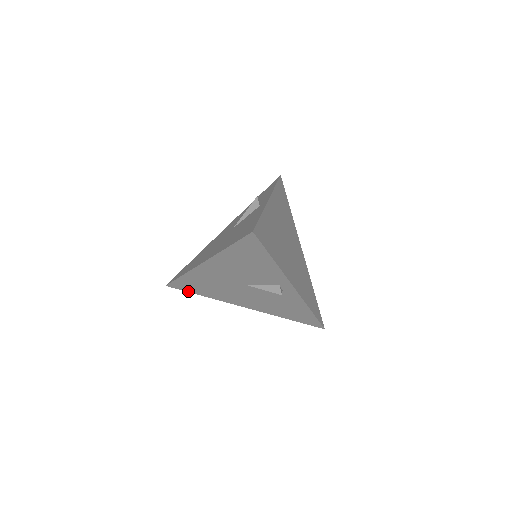
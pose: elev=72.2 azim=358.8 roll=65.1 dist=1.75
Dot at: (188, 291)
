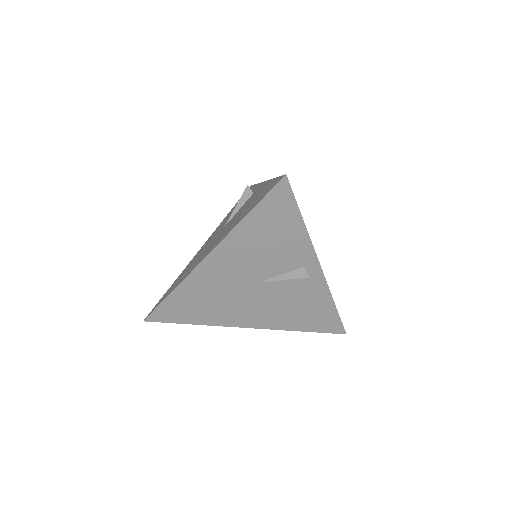
Dot at: (175, 322)
